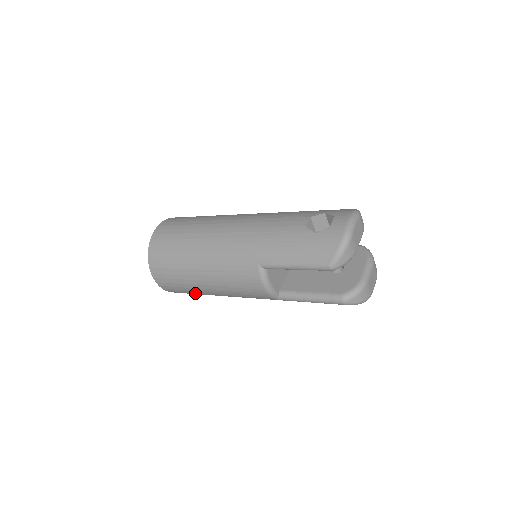
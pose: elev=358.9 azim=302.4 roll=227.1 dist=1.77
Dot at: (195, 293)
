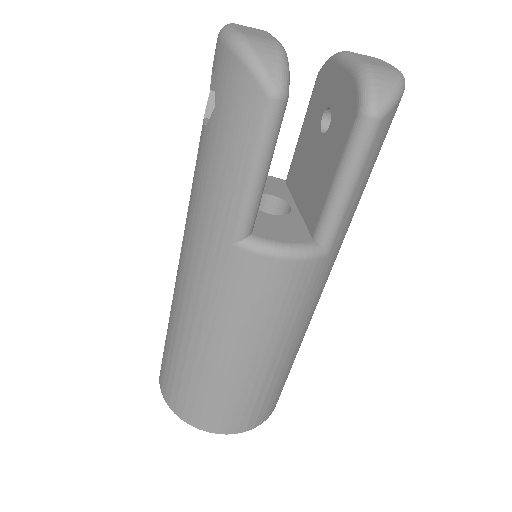
Dot at: (272, 387)
